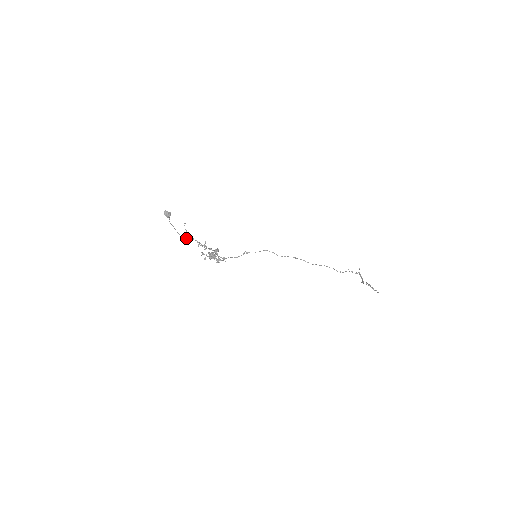
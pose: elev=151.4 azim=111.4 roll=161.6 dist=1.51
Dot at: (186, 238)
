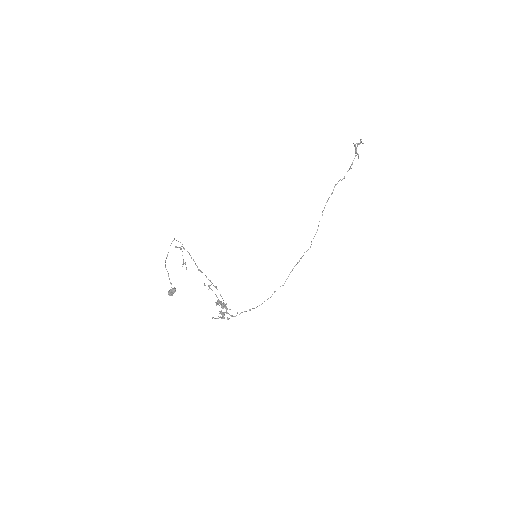
Dot at: (183, 260)
